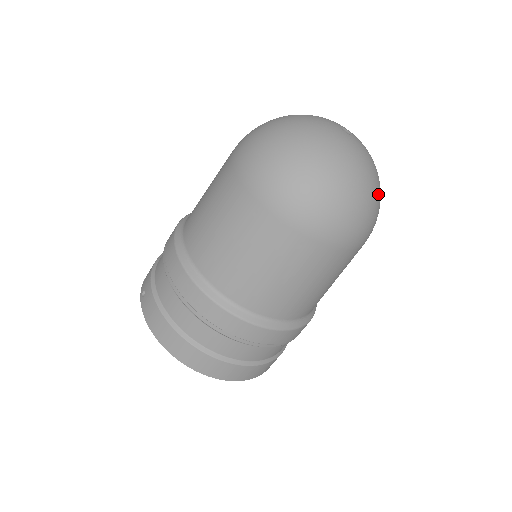
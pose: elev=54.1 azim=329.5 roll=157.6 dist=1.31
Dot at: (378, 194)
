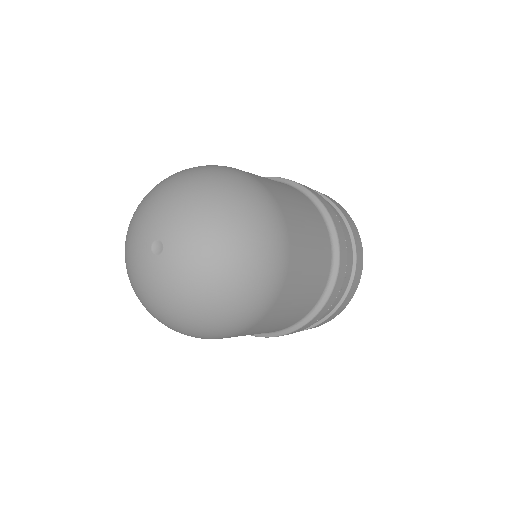
Dot at: (236, 271)
